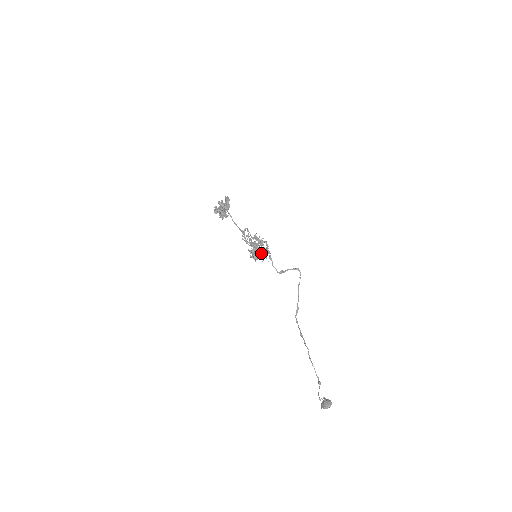
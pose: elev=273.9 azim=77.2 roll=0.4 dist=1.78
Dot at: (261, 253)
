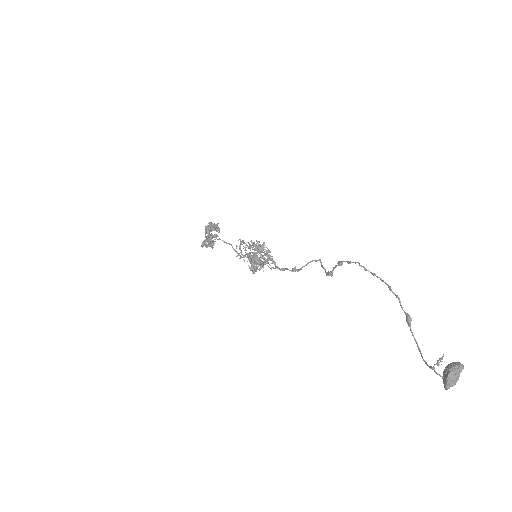
Dot at: (263, 264)
